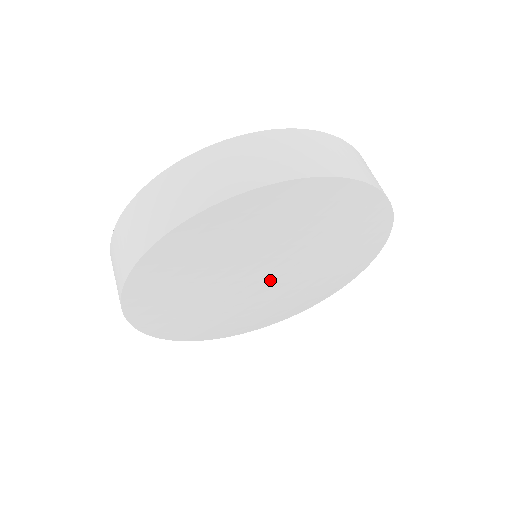
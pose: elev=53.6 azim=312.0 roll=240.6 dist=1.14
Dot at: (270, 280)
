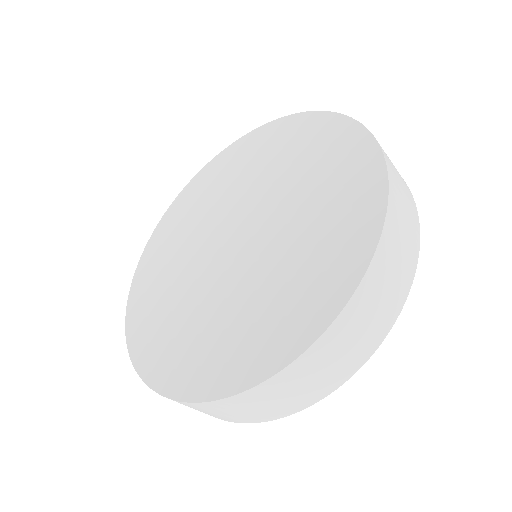
Dot at: occluded
